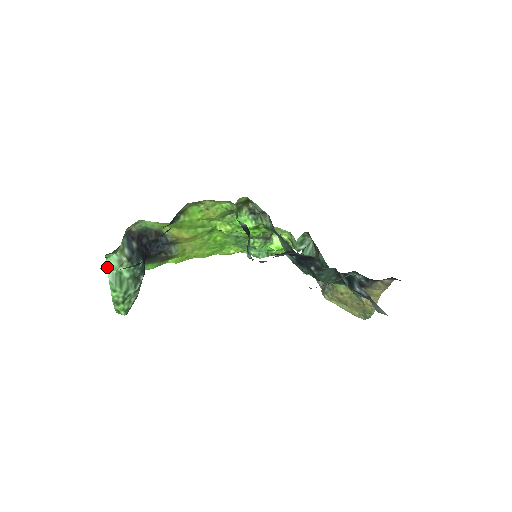
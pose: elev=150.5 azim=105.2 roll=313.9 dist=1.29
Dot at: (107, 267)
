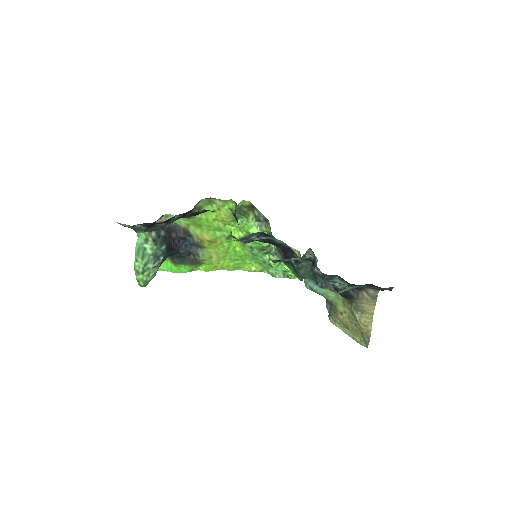
Dot at: (136, 242)
